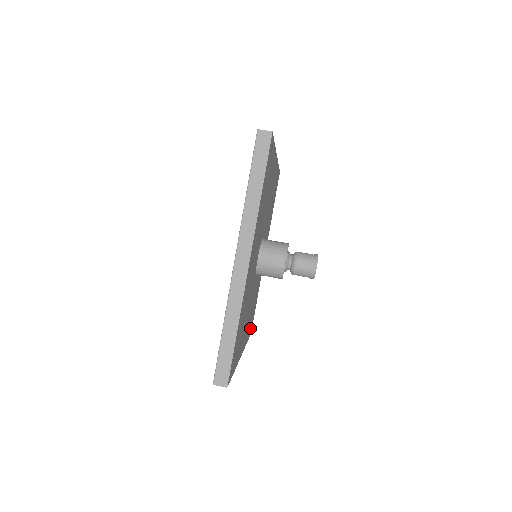
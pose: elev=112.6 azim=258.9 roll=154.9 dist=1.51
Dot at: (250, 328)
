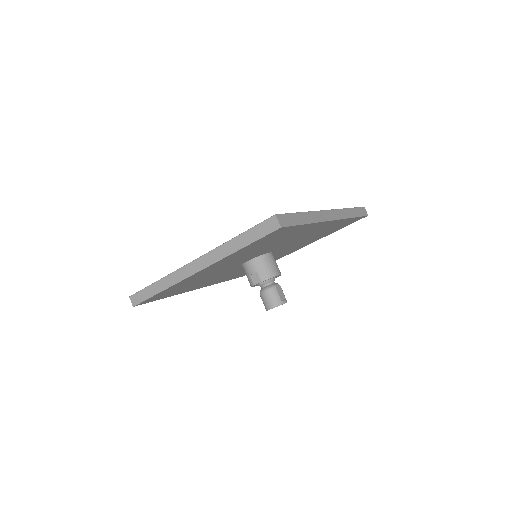
Dot at: (237, 276)
